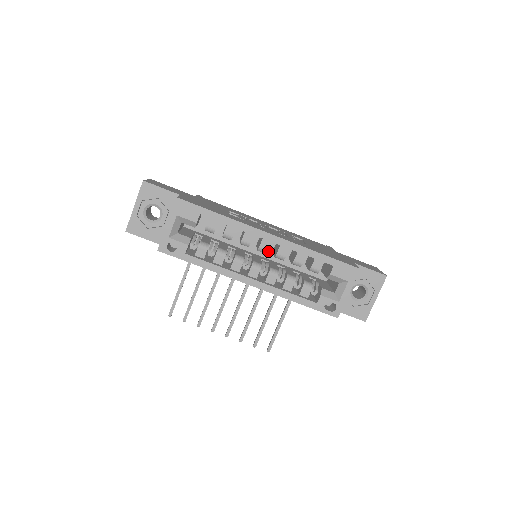
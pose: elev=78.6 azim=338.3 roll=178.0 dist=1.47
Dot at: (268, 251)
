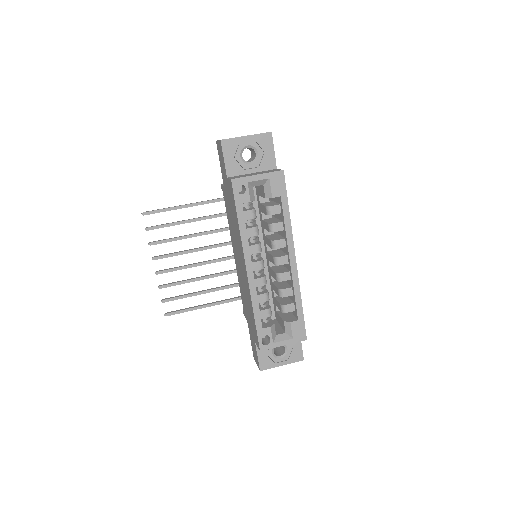
Dot at: (265, 262)
